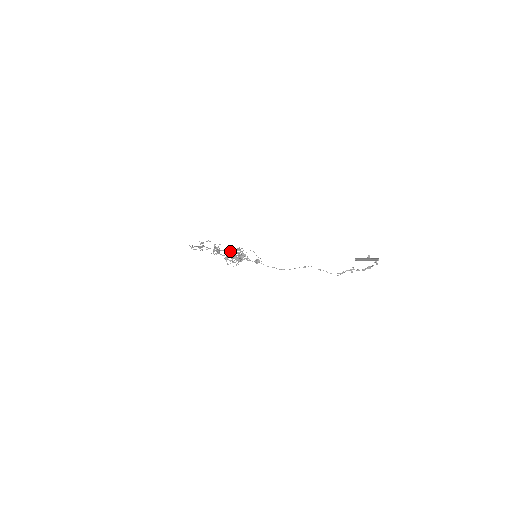
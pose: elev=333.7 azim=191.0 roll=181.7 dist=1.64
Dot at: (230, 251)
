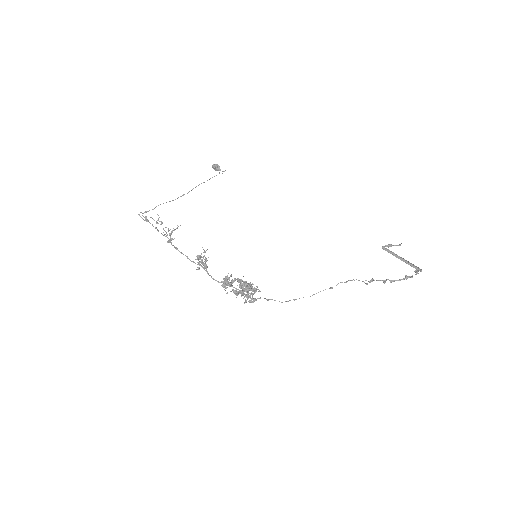
Dot at: (229, 277)
